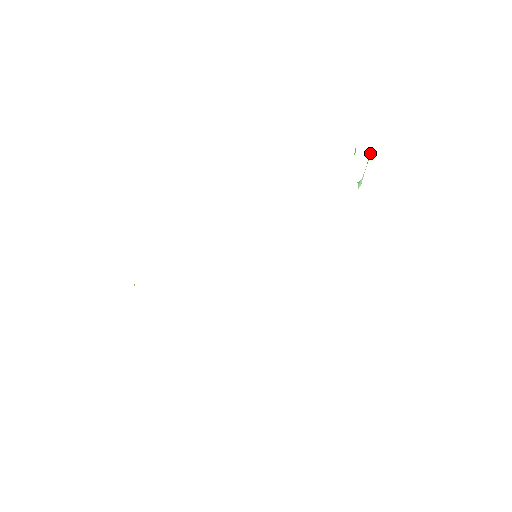
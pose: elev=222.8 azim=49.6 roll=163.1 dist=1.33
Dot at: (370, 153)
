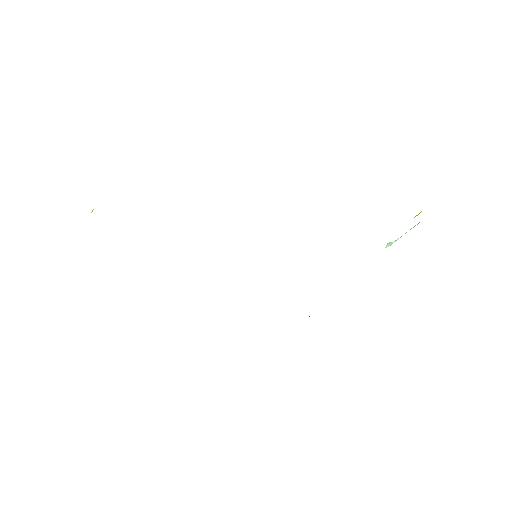
Dot at: (417, 224)
